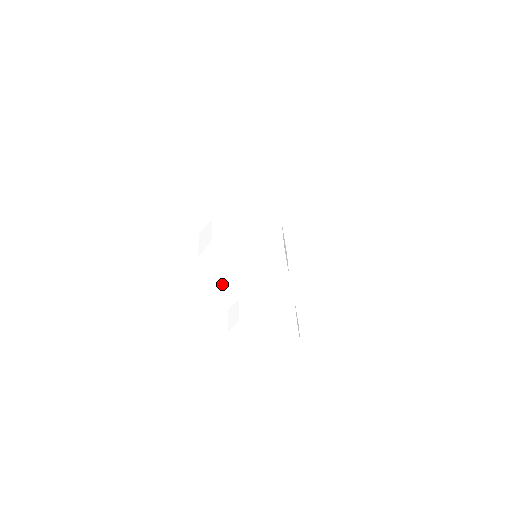
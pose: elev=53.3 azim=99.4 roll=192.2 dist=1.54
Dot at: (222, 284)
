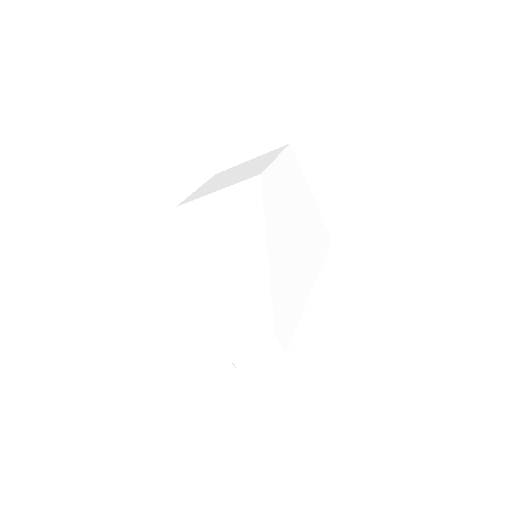
Dot at: occluded
